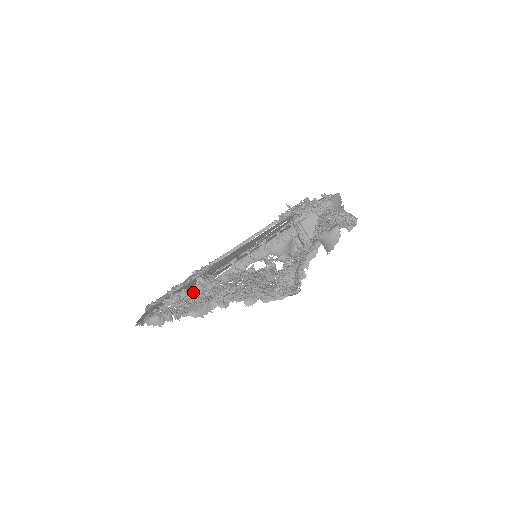
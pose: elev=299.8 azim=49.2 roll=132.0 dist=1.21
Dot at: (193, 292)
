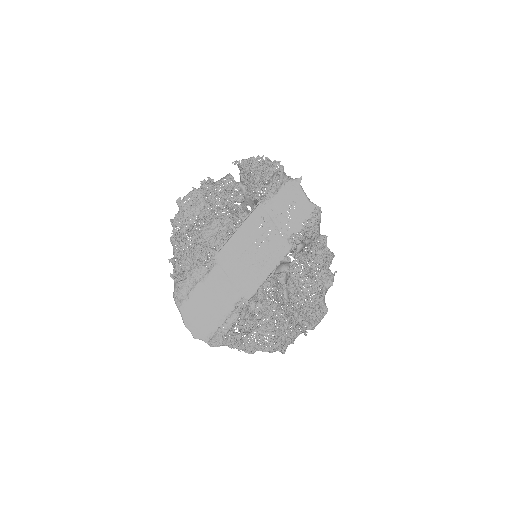
Dot at: (237, 319)
